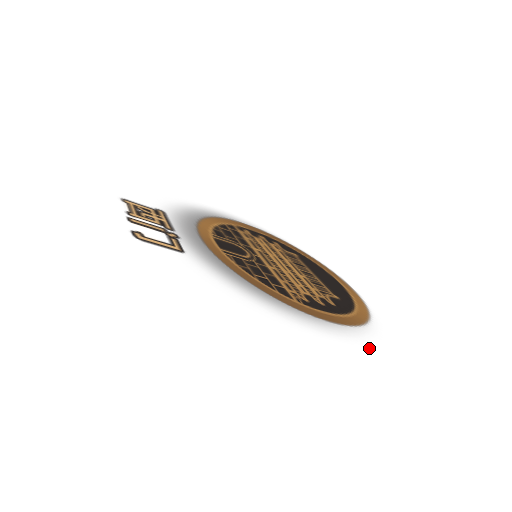
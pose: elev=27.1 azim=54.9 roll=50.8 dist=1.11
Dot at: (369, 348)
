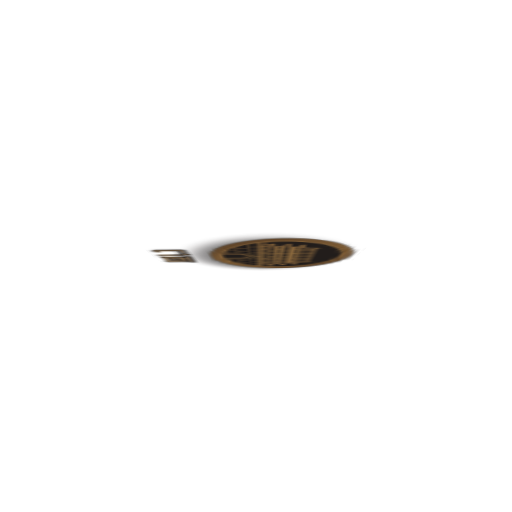
Dot at: (303, 232)
